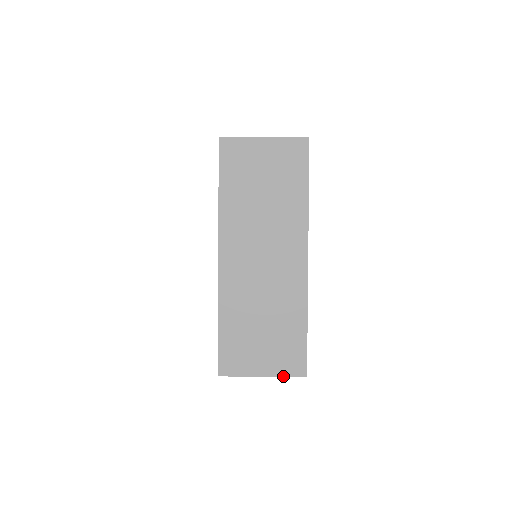
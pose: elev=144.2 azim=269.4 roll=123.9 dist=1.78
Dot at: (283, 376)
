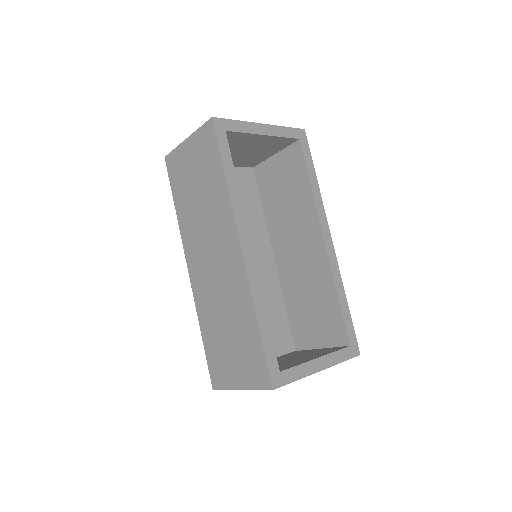
Dot at: (254, 389)
